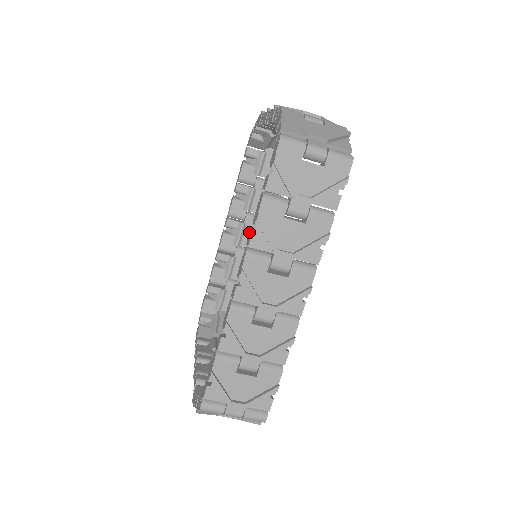
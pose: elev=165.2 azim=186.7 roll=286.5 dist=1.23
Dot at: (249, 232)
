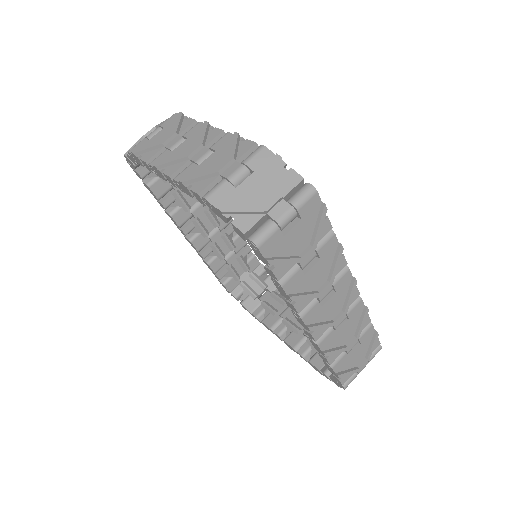
Dot at: (205, 218)
